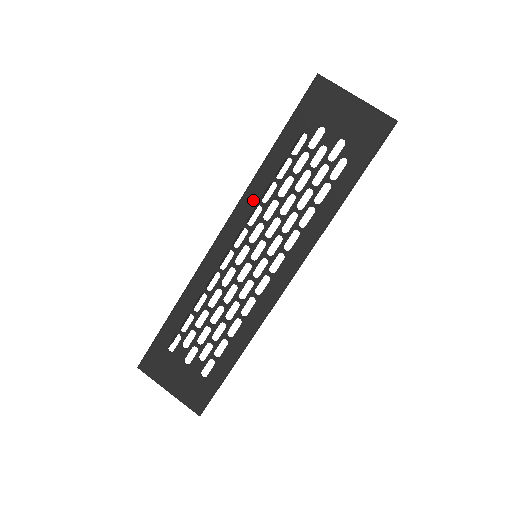
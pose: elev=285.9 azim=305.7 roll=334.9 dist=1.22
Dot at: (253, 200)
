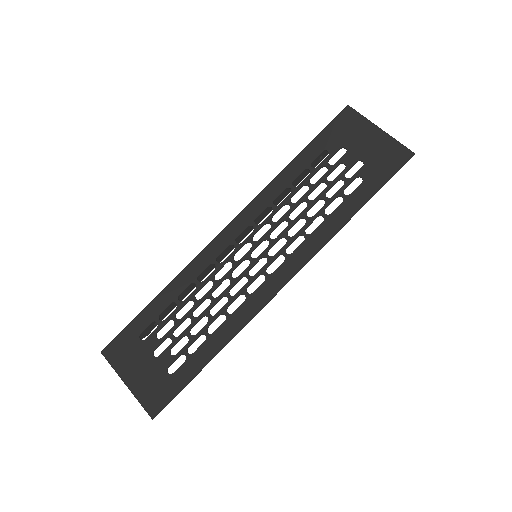
Dot at: (266, 201)
